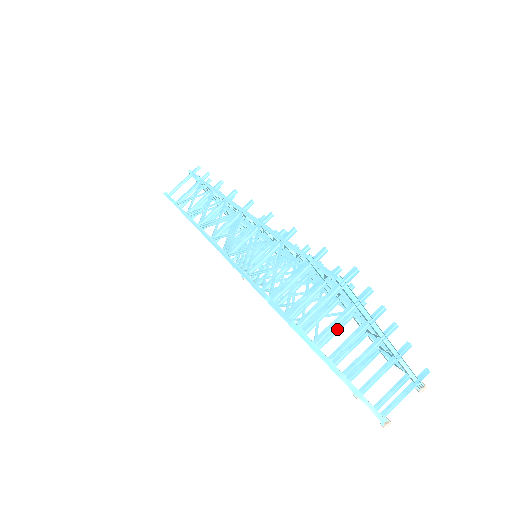
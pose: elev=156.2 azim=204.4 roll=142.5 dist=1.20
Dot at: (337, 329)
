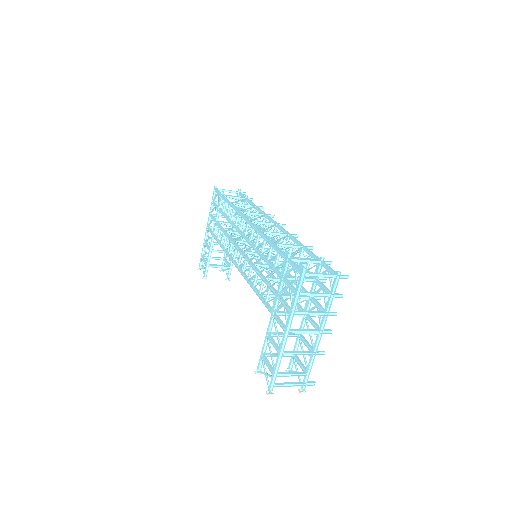
Dot at: occluded
